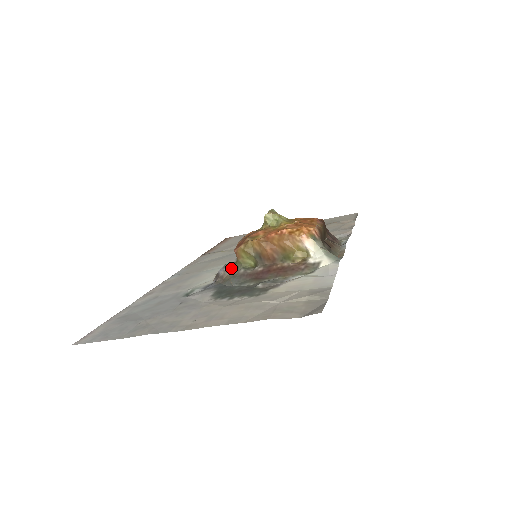
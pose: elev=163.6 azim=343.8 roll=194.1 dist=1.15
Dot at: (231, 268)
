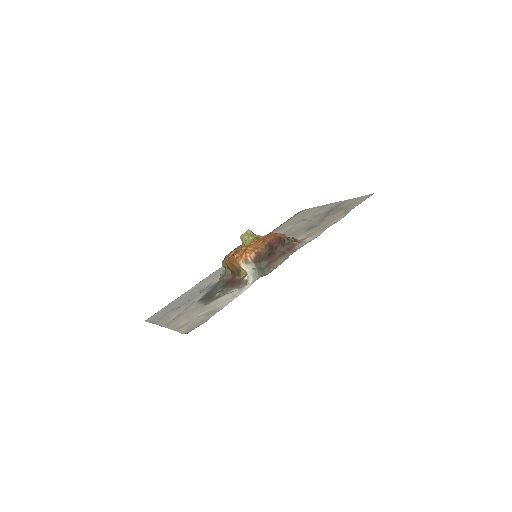
Dot at: (224, 273)
